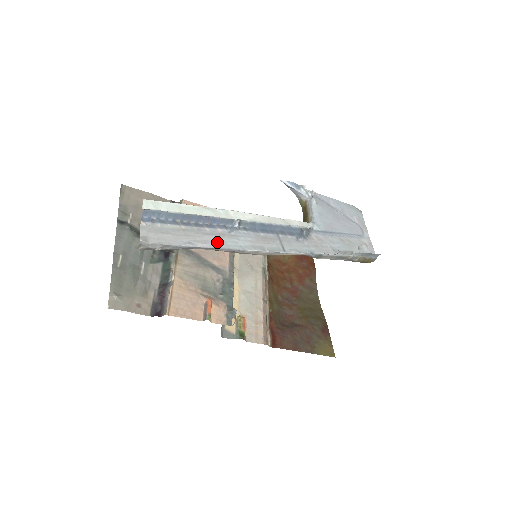
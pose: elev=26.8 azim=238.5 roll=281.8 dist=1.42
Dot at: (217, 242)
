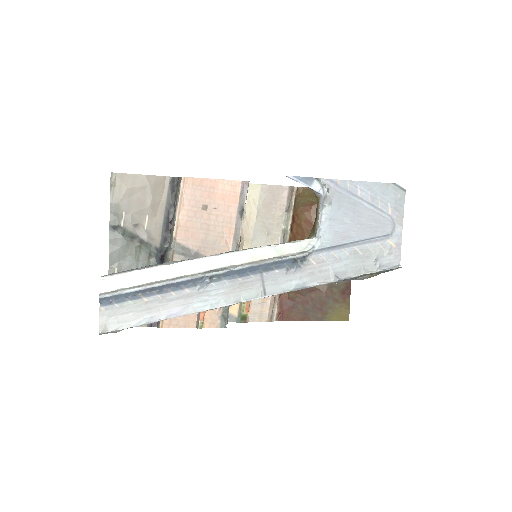
Dot at: (183, 307)
